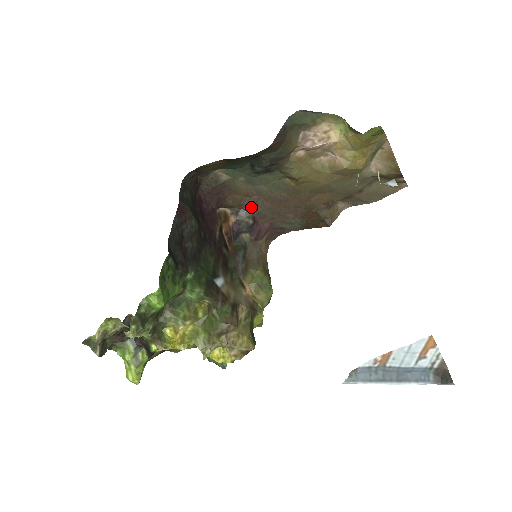
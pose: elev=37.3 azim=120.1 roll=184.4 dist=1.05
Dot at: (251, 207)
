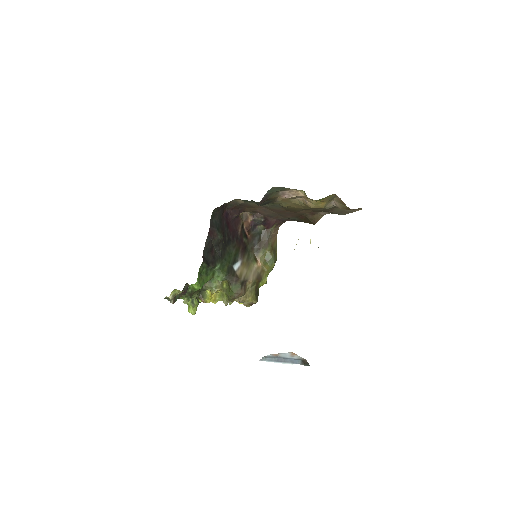
Dot at: (262, 212)
